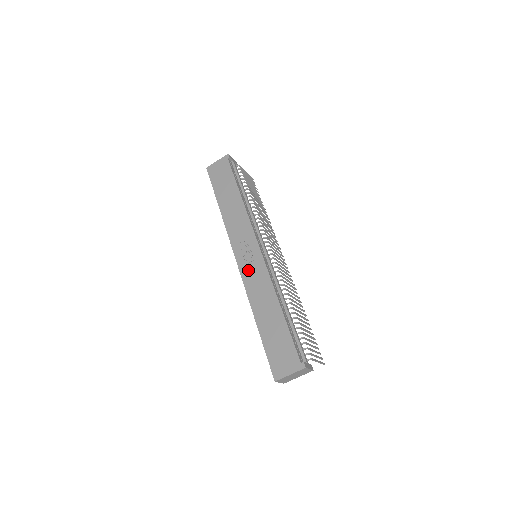
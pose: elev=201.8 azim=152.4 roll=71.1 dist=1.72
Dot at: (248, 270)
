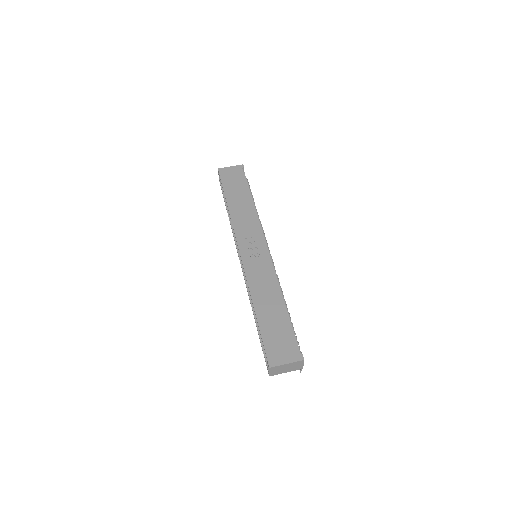
Dot at: (252, 263)
